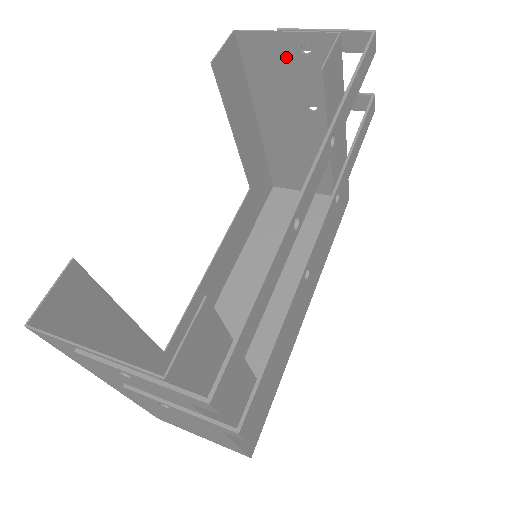
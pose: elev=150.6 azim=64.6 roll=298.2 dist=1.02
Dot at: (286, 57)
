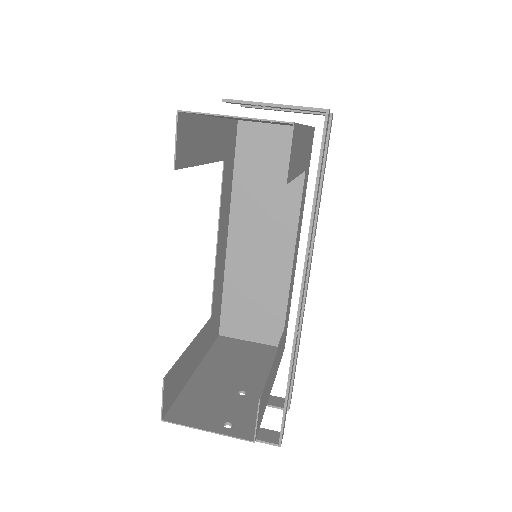
Dot at: (238, 118)
